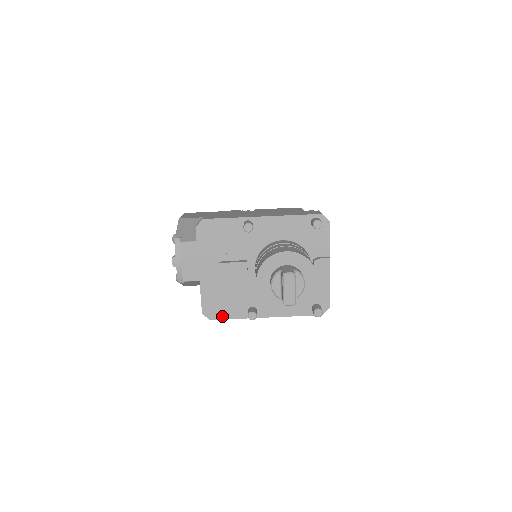
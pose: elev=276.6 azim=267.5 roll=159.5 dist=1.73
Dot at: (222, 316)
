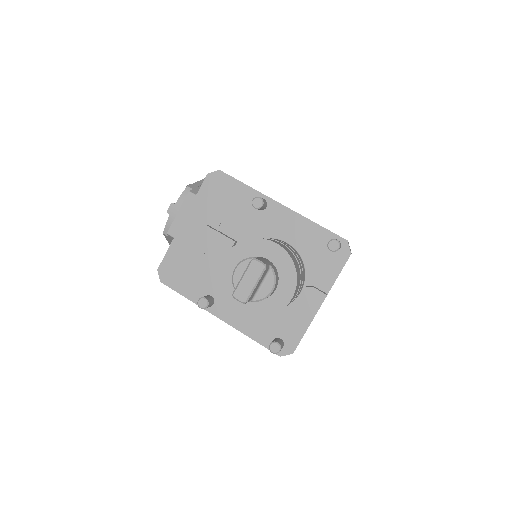
Dot at: (175, 286)
